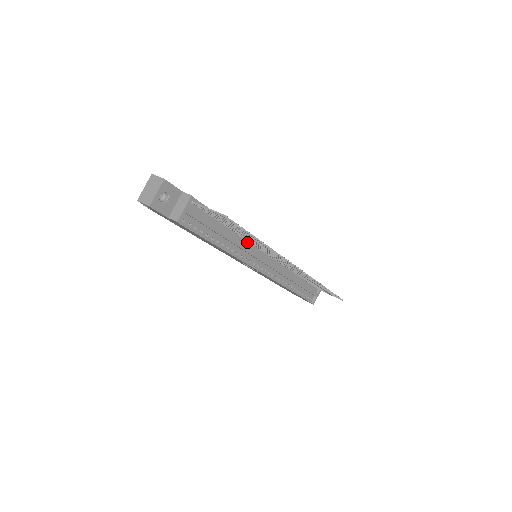
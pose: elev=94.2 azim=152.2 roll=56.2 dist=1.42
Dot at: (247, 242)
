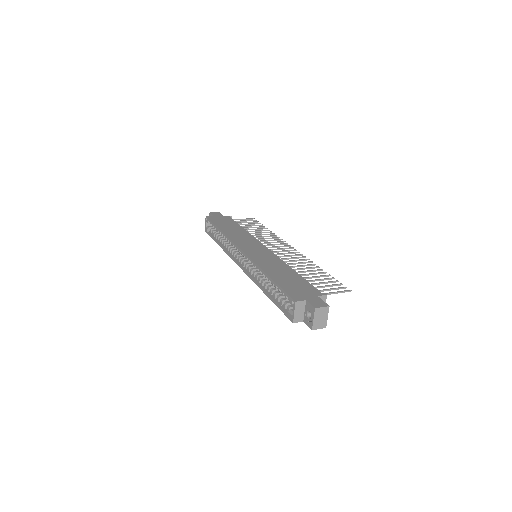
Dot at: occluded
